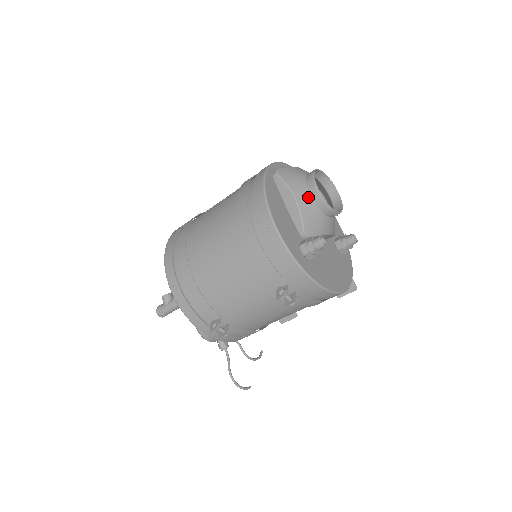
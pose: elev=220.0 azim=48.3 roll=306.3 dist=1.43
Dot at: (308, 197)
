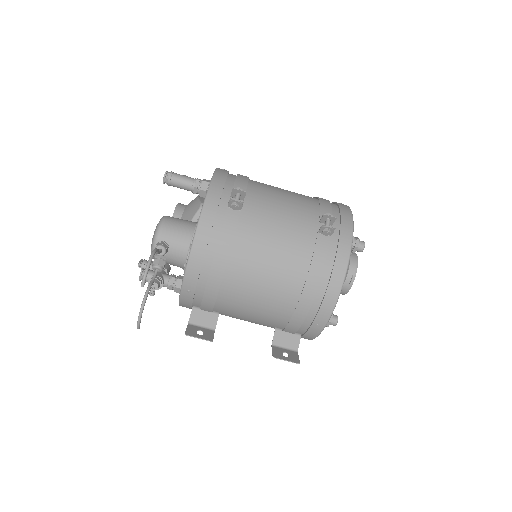
Dot at: occluded
